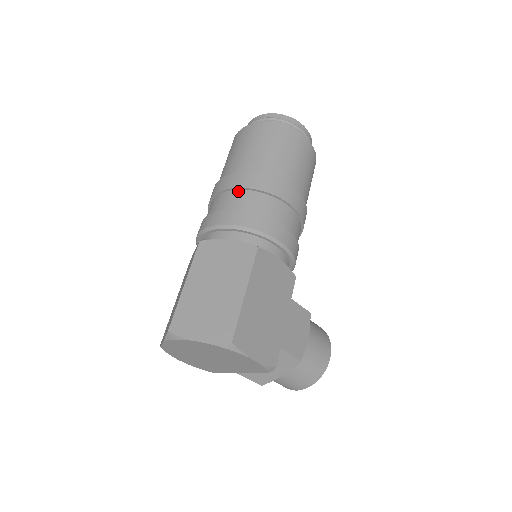
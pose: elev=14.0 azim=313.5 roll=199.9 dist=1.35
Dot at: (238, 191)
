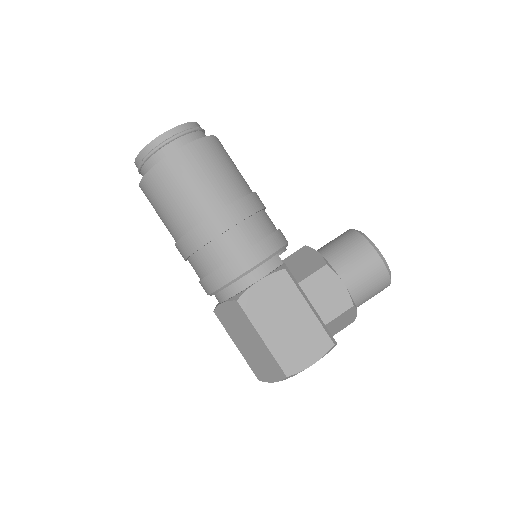
Dot at: (190, 259)
